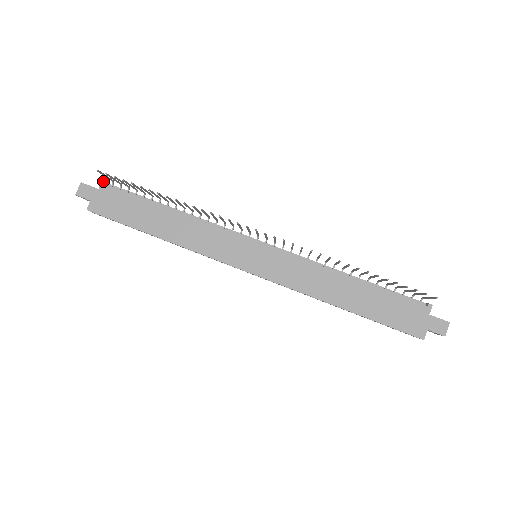
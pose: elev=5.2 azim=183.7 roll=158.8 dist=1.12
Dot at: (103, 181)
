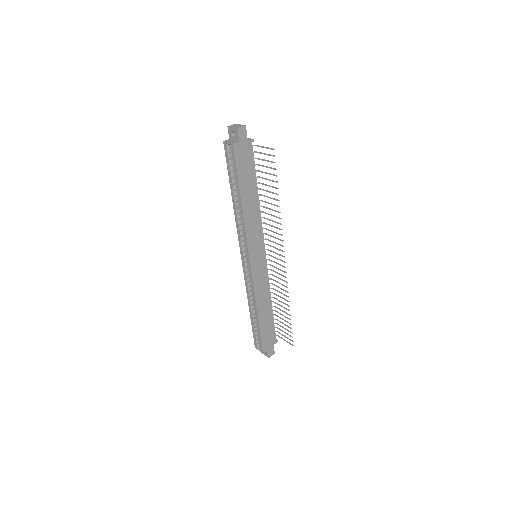
Dot at: (253, 140)
